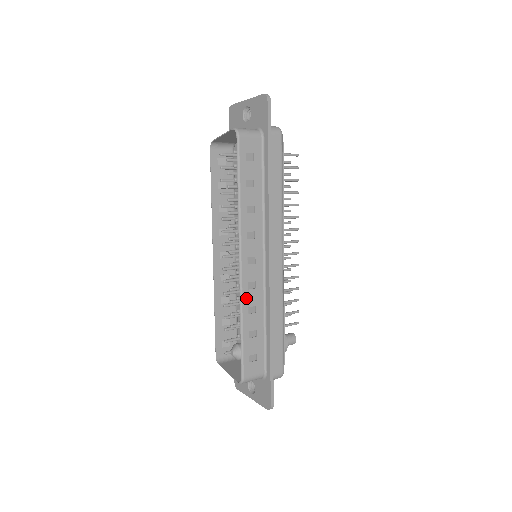
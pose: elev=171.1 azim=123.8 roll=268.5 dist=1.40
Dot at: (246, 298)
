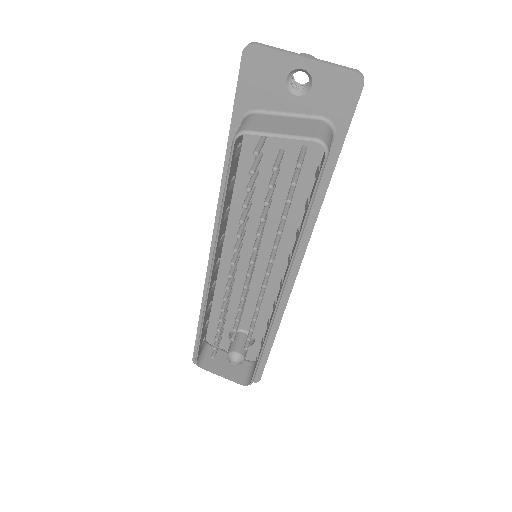
Dot at: occluded
